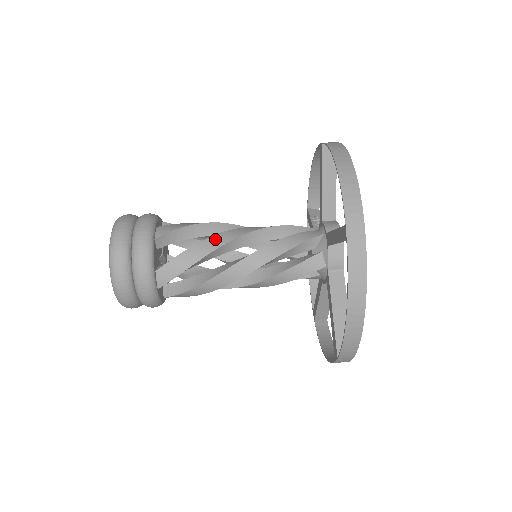
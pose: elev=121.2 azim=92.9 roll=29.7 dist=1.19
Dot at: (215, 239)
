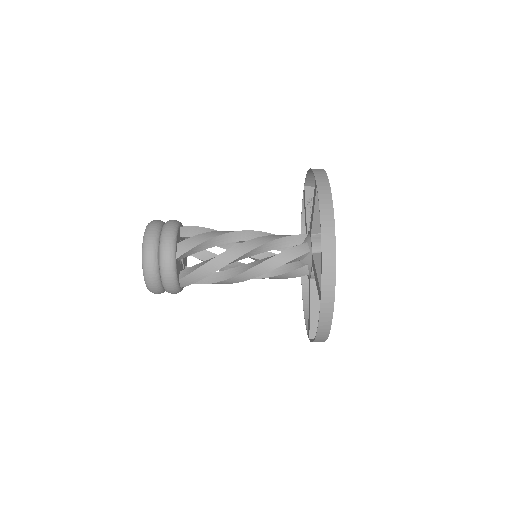
Dot at: (224, 257)
